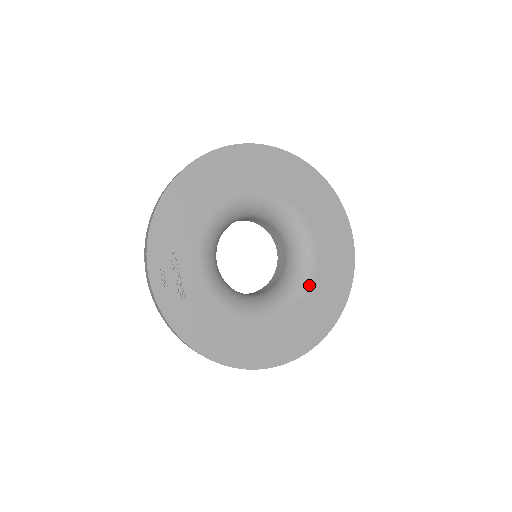
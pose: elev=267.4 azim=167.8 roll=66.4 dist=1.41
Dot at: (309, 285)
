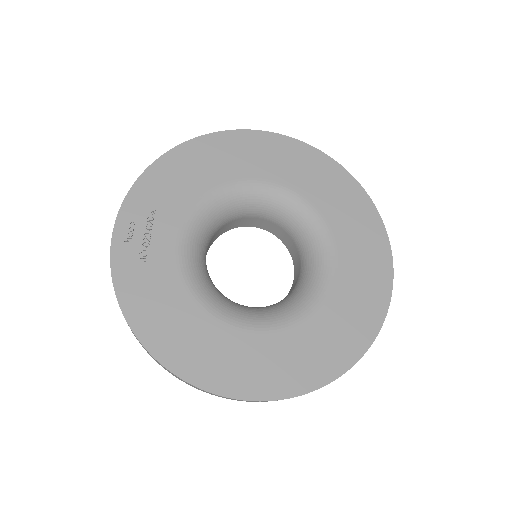
Dot at: (314, 310)
